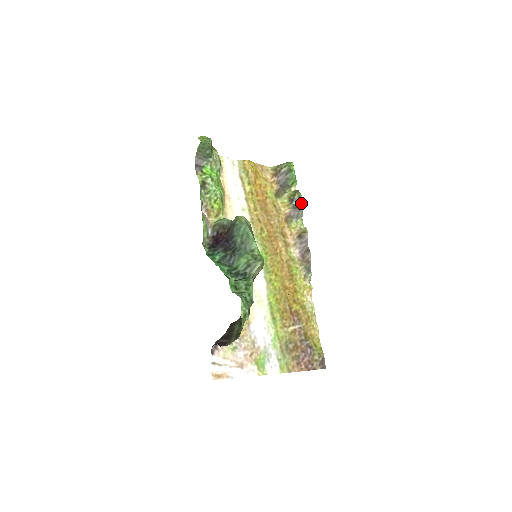
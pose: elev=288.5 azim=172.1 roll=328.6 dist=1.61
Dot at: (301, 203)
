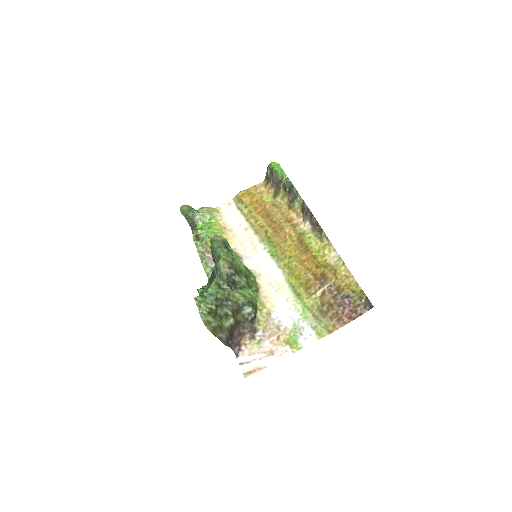
Dot at: (291, 184)
